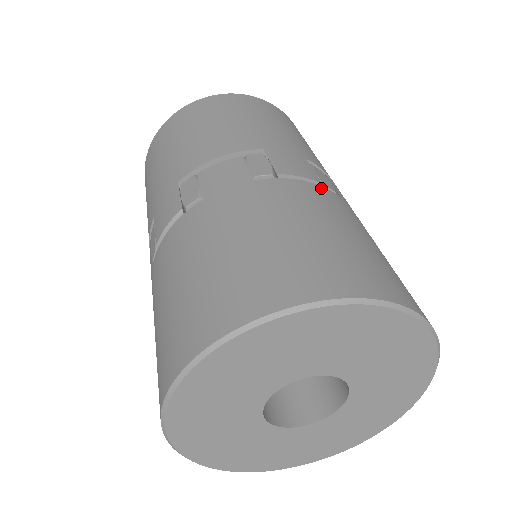
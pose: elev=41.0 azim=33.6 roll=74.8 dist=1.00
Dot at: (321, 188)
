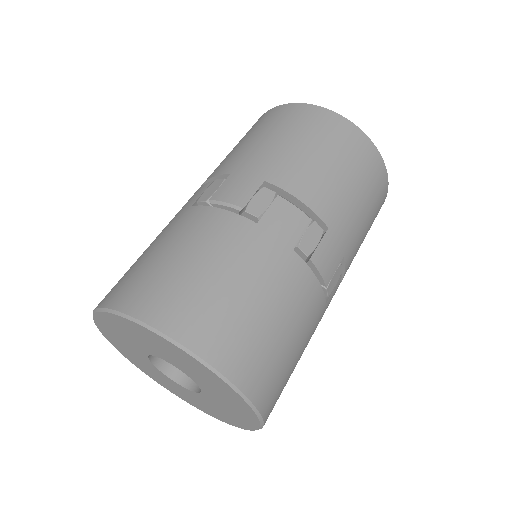
Dot at: (321, 292)
